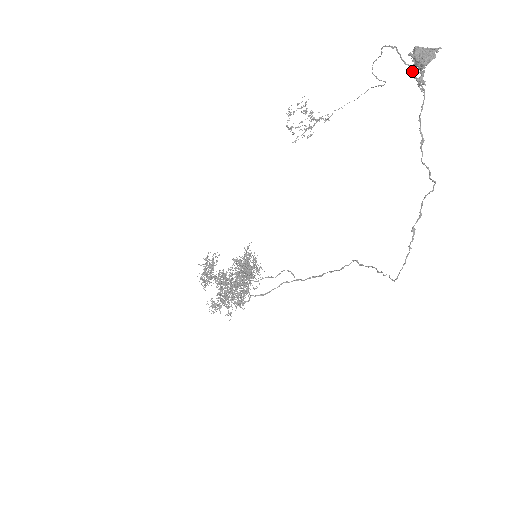
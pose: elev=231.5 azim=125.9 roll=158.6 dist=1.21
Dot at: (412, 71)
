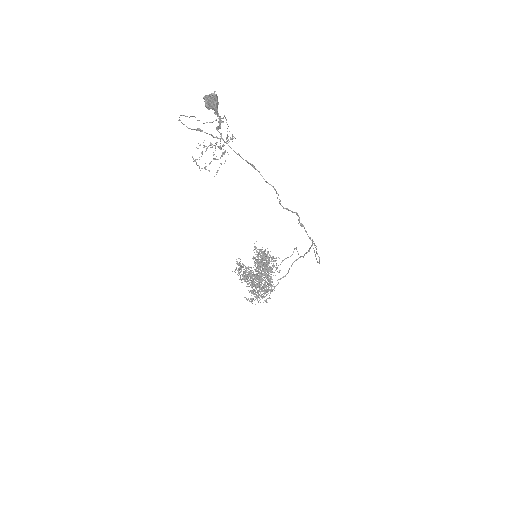
Dot at: (200, 131)
